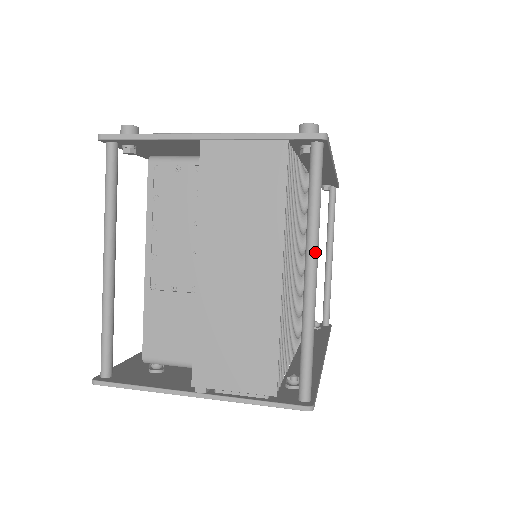
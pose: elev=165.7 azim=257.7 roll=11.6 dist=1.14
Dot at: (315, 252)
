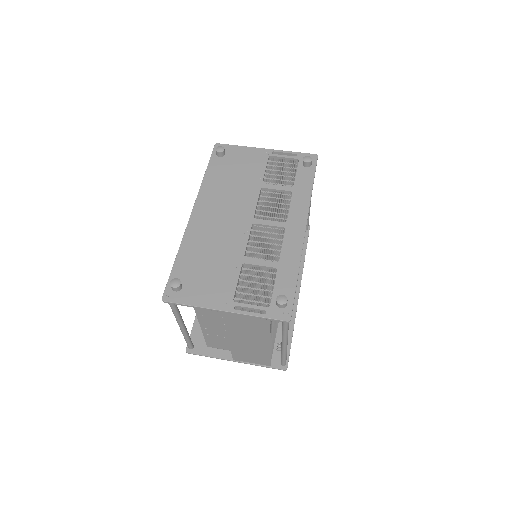
Dot at: (286, 340)
